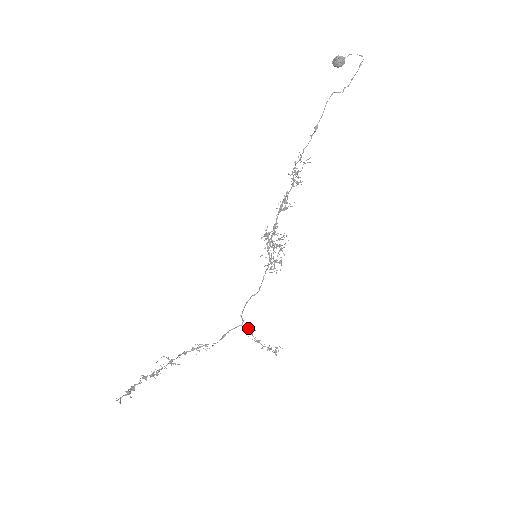
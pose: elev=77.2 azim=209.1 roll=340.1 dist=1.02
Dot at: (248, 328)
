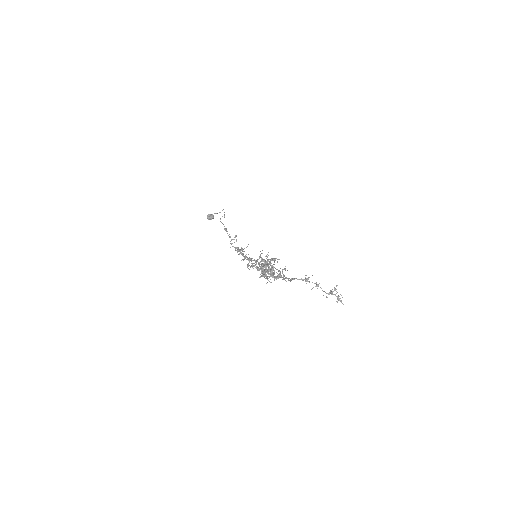
Dot at: (300, 279)
